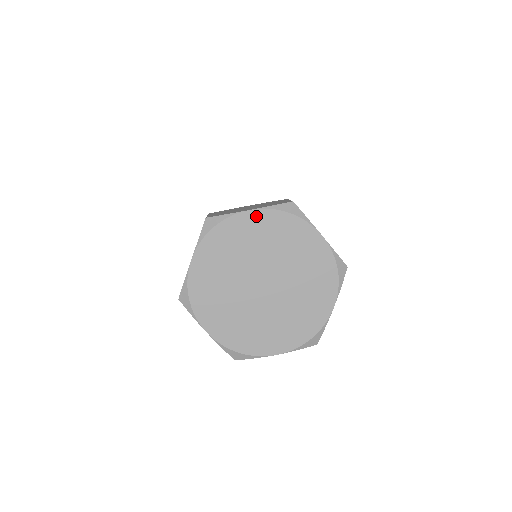
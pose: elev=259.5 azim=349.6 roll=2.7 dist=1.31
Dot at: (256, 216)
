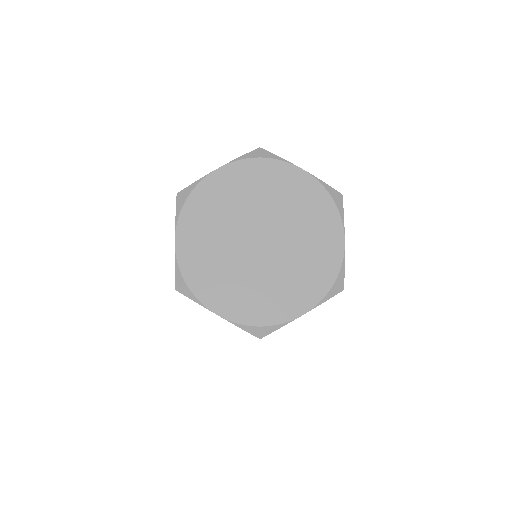
Dot at: (227, 172)
